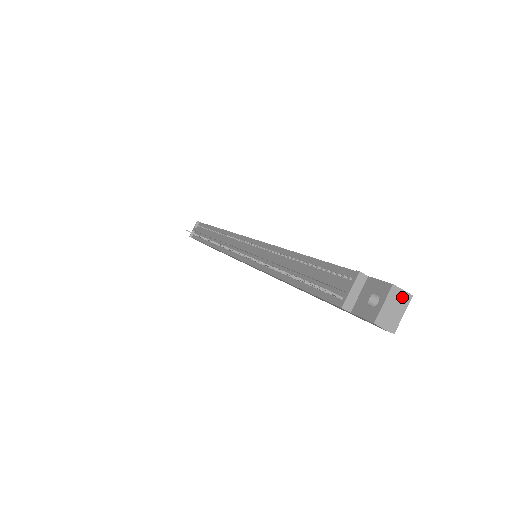
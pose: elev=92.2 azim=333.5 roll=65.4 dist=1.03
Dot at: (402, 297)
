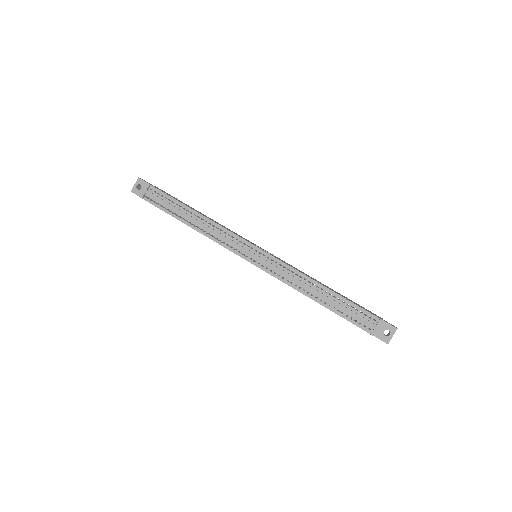
Dot at: occluded
